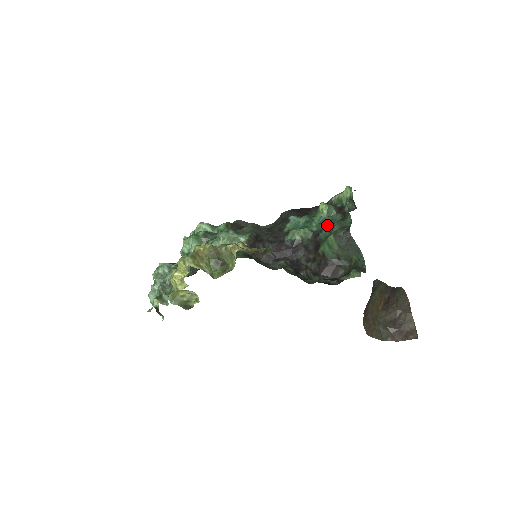
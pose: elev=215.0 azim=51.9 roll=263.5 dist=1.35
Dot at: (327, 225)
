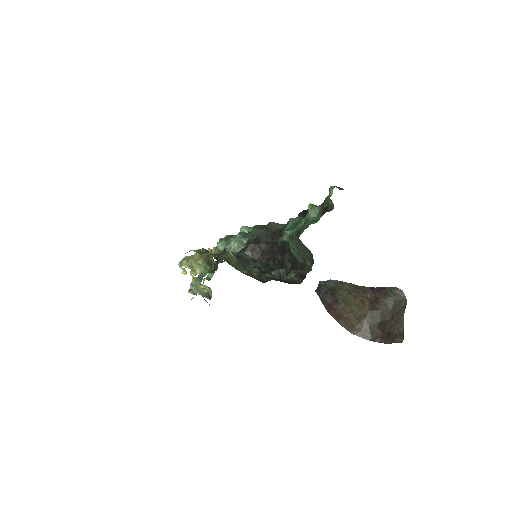
Dot at: occluded
